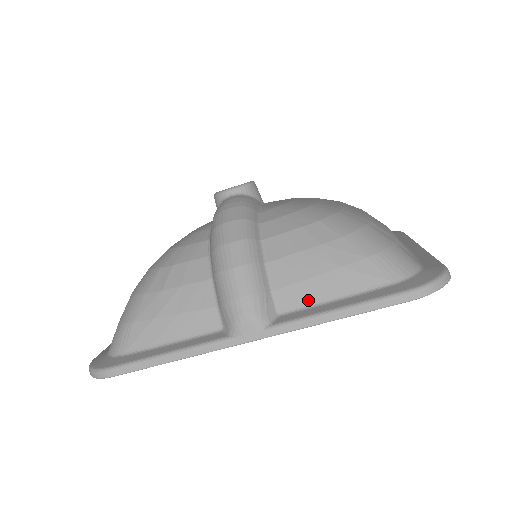
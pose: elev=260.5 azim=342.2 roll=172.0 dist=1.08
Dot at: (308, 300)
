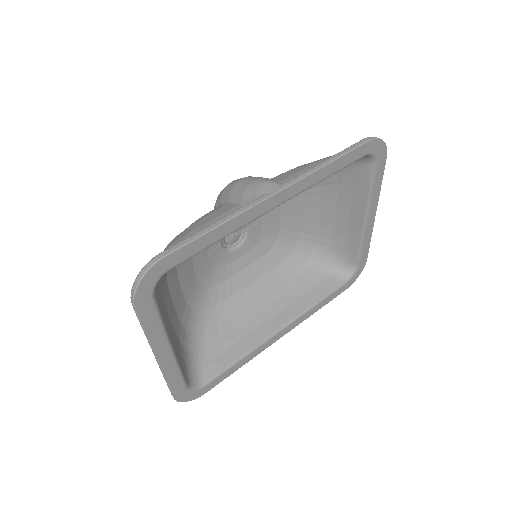
Dot at: occluded
